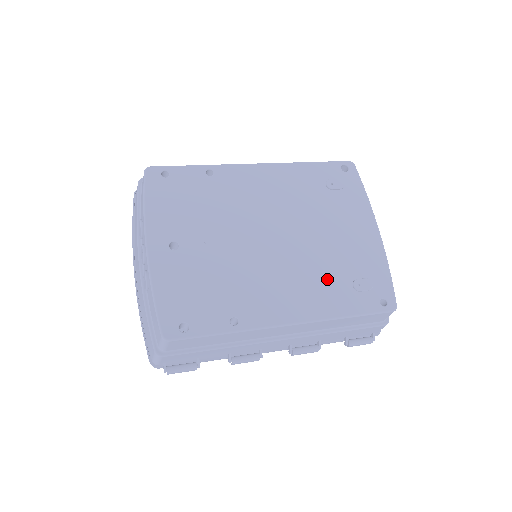
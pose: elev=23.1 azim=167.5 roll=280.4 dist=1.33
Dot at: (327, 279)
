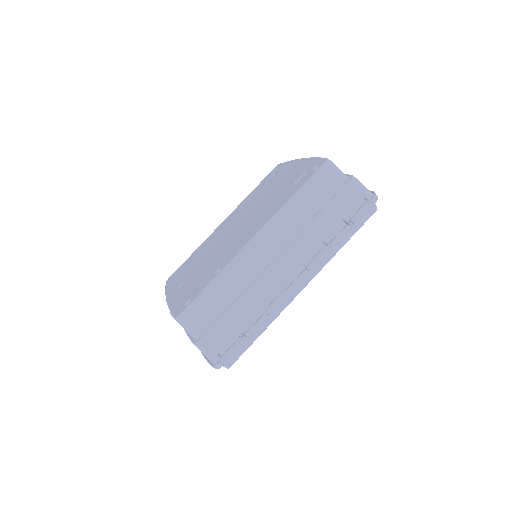
Dot at: (274, 202)
